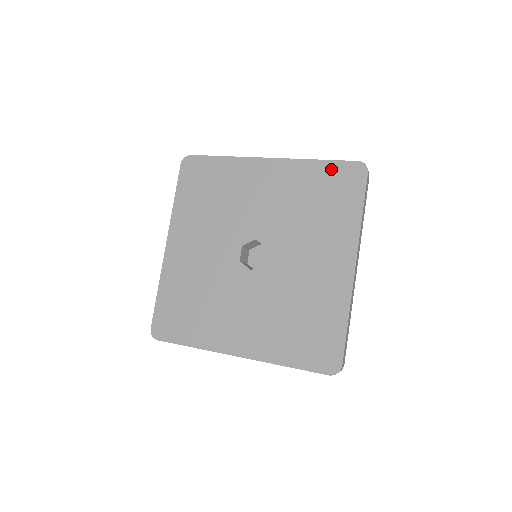
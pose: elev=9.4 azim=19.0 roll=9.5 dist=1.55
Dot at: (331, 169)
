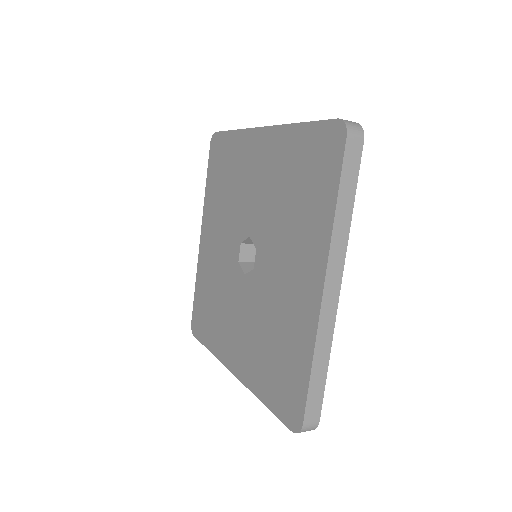
Dot at: (311, 136)
